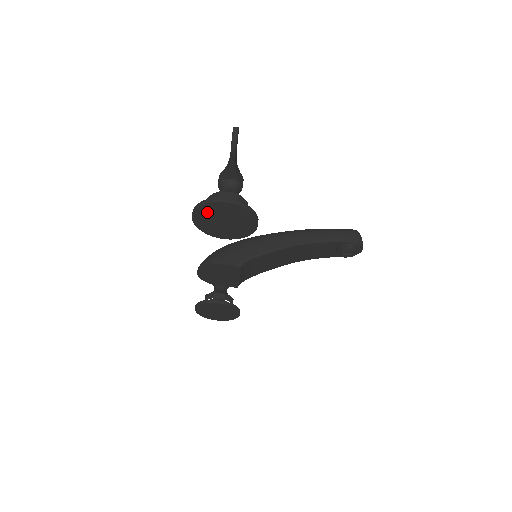
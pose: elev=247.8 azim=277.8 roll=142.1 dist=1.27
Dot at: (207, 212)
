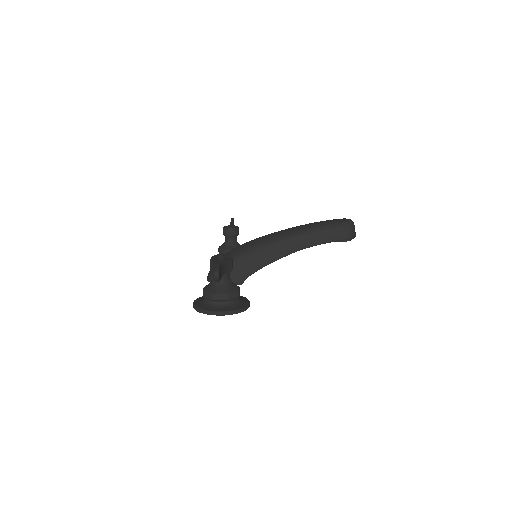
Dot at: occluded
